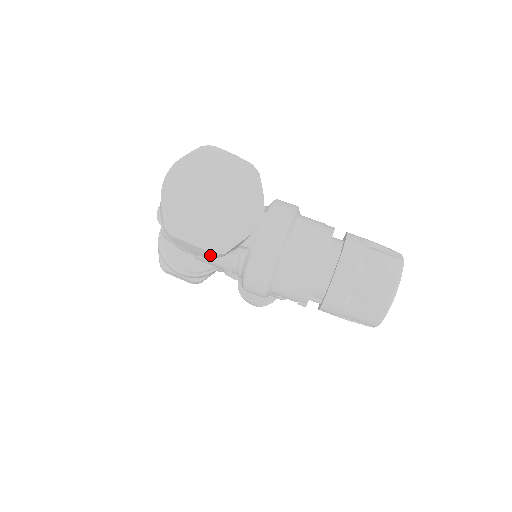
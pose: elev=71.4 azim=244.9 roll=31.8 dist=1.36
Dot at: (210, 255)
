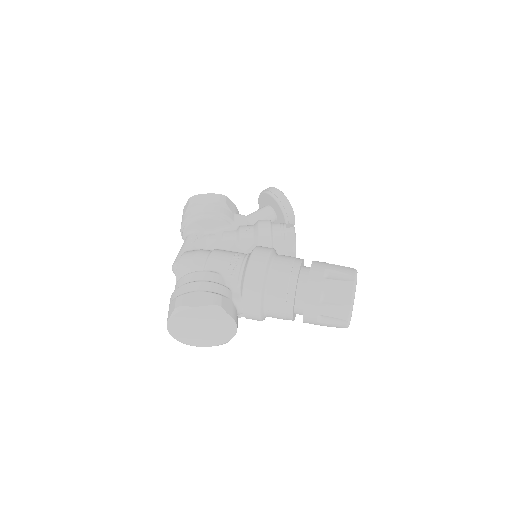
Dot at: occluded
